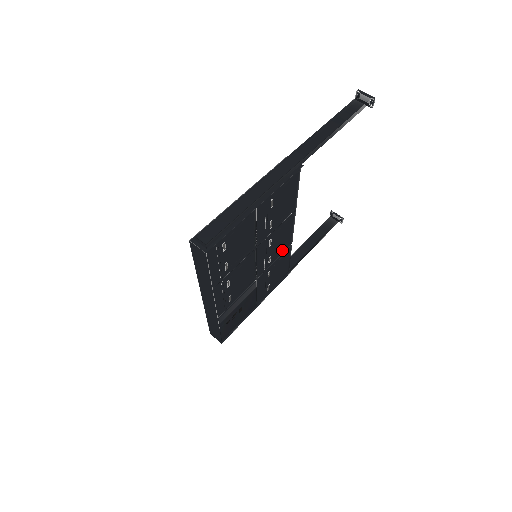
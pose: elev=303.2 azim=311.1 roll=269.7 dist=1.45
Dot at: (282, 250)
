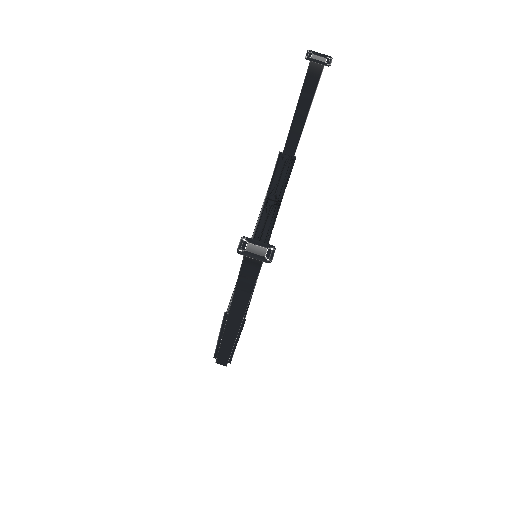
Dot at: (274, 220)
